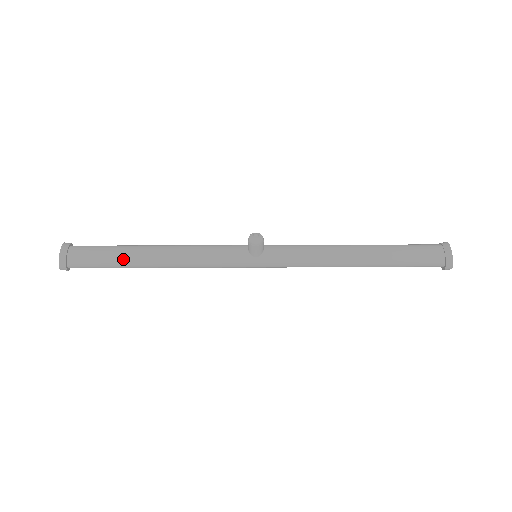
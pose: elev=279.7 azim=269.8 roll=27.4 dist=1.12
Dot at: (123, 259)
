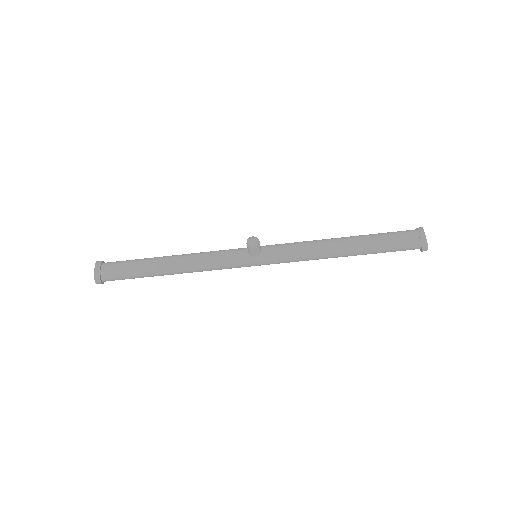
Dot at: (146, 270)
